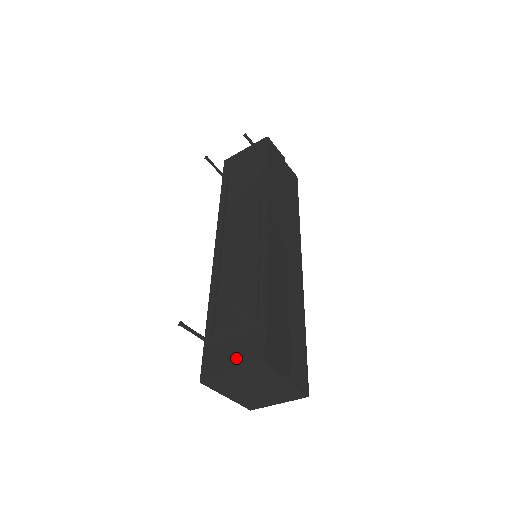
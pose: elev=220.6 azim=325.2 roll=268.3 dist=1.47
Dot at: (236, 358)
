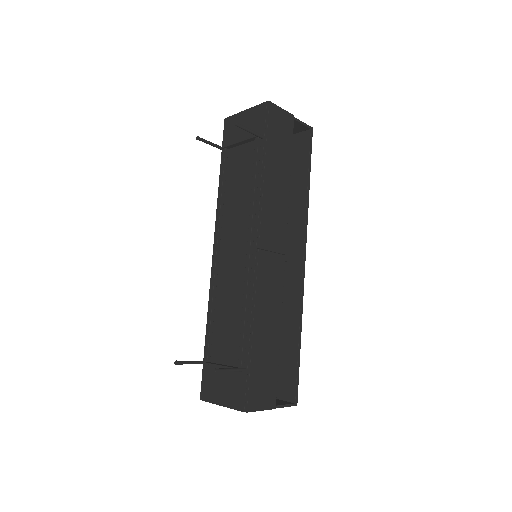
Dot at: (226, 393)
